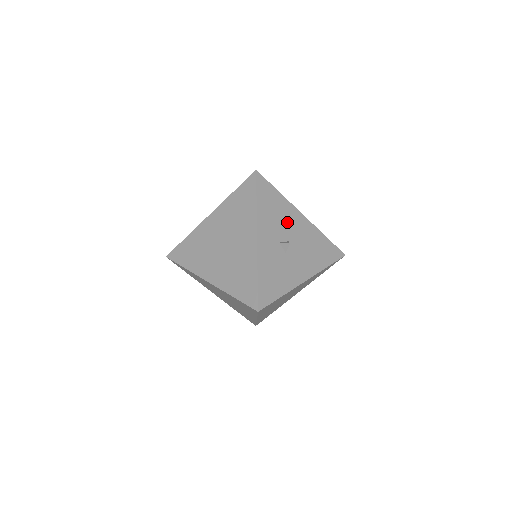
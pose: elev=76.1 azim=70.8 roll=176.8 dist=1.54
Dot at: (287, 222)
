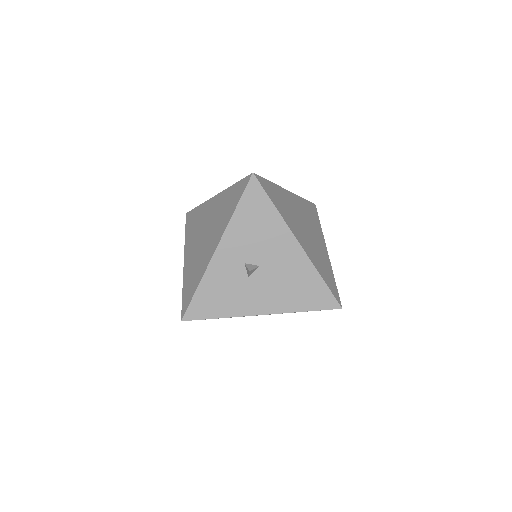
Dot at: (269, 244)
